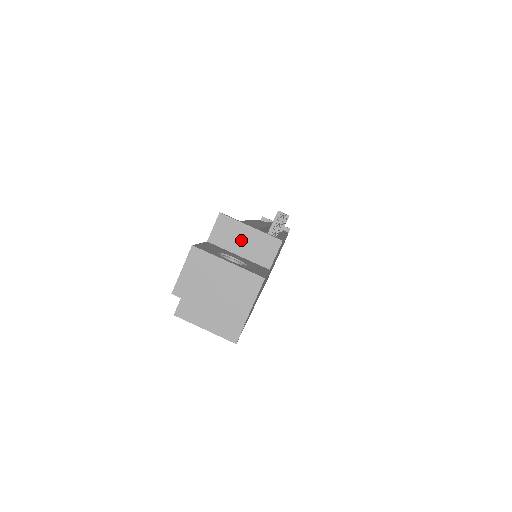
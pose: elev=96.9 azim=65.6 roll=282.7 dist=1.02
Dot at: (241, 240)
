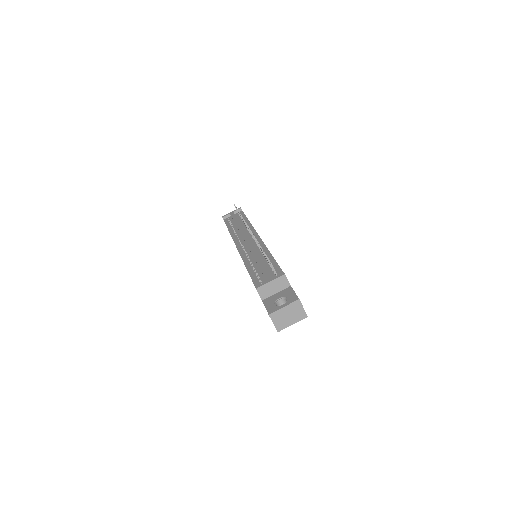
Dot at: (272, 288)
